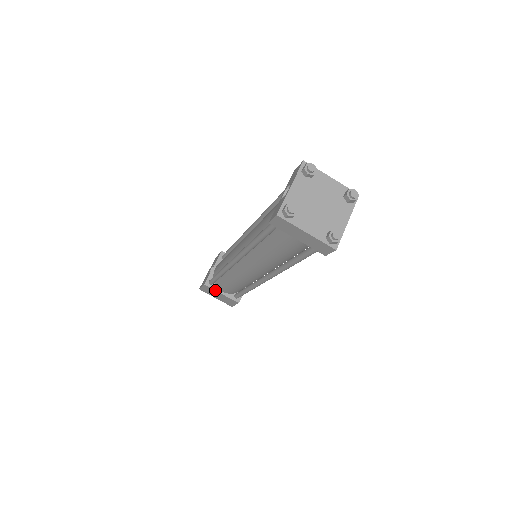
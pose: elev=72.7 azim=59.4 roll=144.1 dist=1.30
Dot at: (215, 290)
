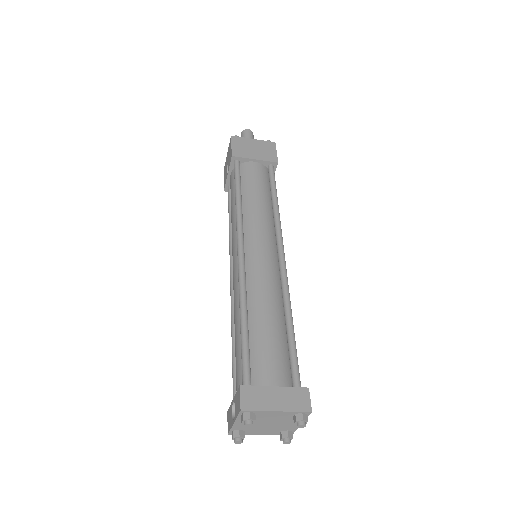
Dot at: occluded
